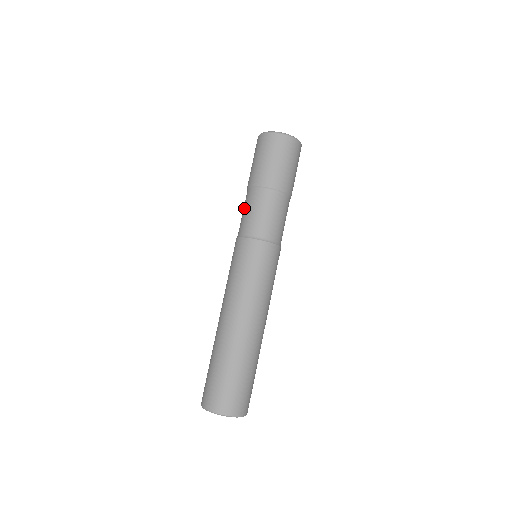
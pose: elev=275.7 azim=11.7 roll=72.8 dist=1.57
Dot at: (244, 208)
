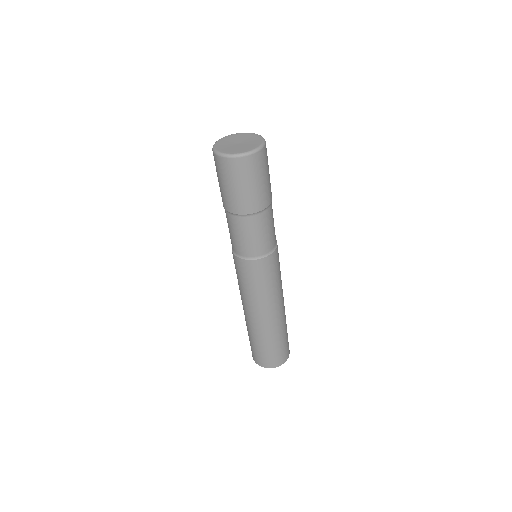
Dot at: occluded
